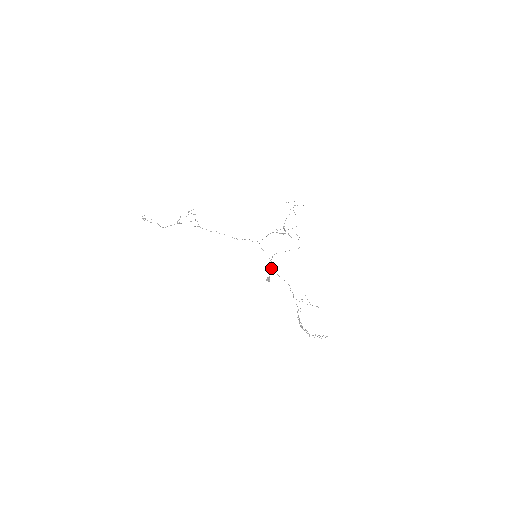
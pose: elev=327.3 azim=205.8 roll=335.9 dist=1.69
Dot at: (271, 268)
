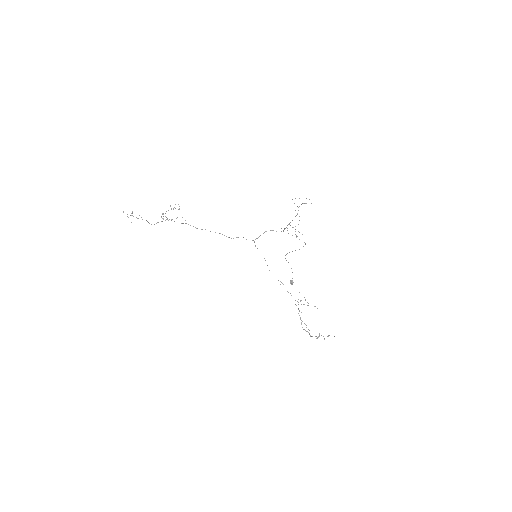
Dot at: occluded
